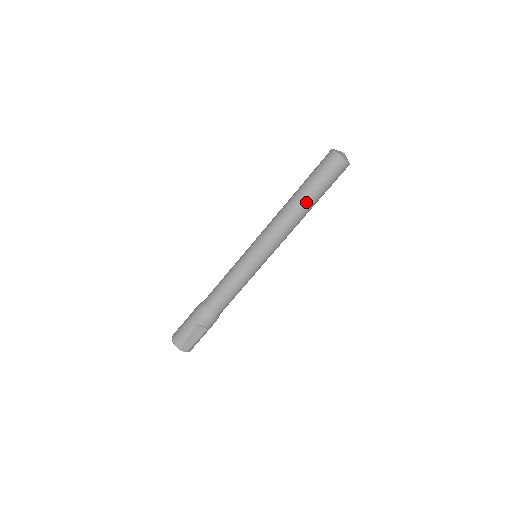
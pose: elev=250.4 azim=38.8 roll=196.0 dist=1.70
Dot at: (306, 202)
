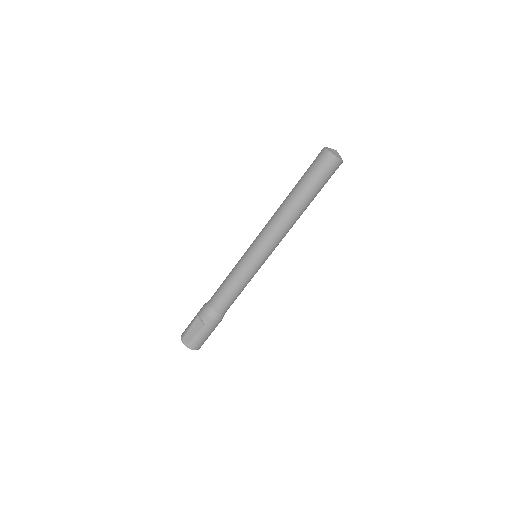
Dot at: (293, 195)
